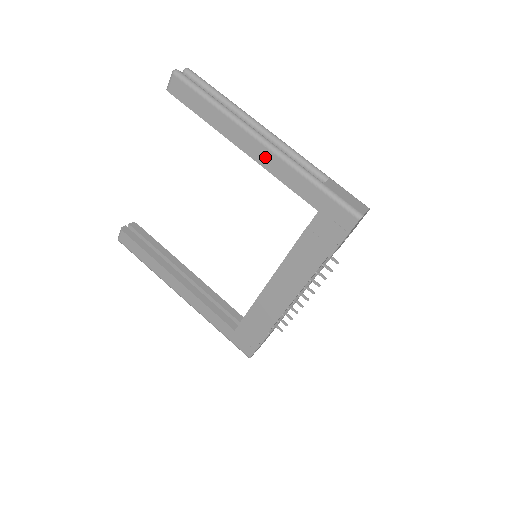
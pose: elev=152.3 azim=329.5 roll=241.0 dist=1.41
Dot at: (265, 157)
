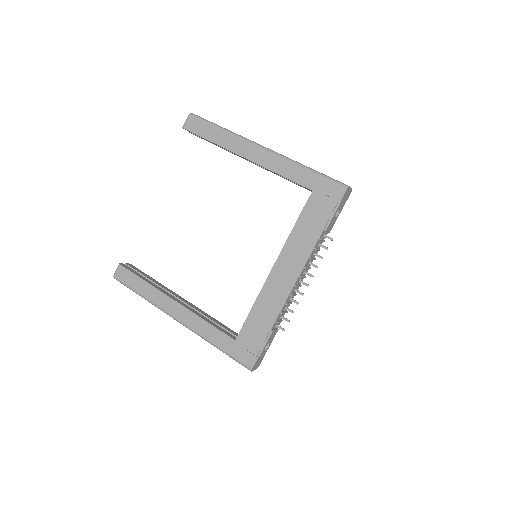
Dot at: (265, 159)
